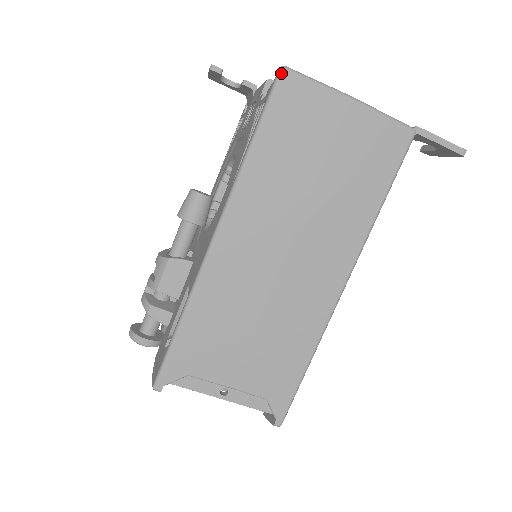
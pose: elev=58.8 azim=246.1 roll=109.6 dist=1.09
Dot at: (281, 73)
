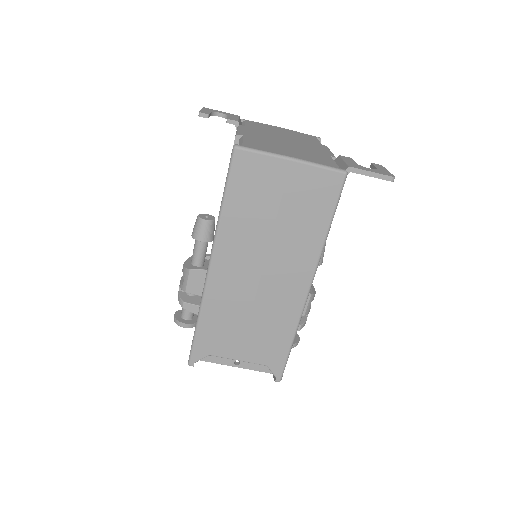
Dot at: (234, 152)
